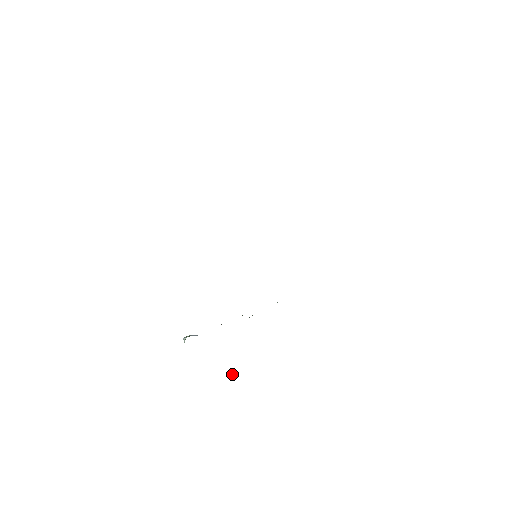
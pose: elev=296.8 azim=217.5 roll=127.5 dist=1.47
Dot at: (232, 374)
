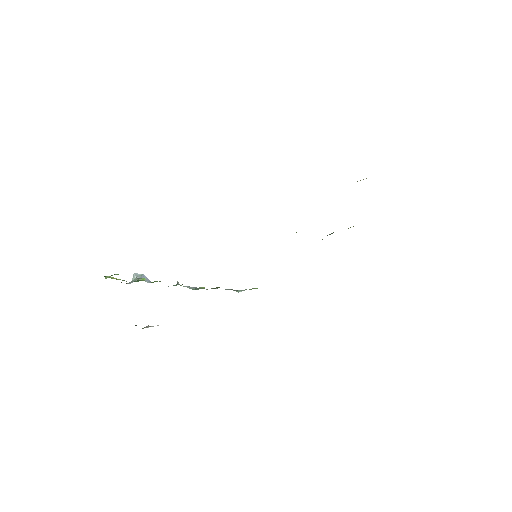
Dot at: occluded
